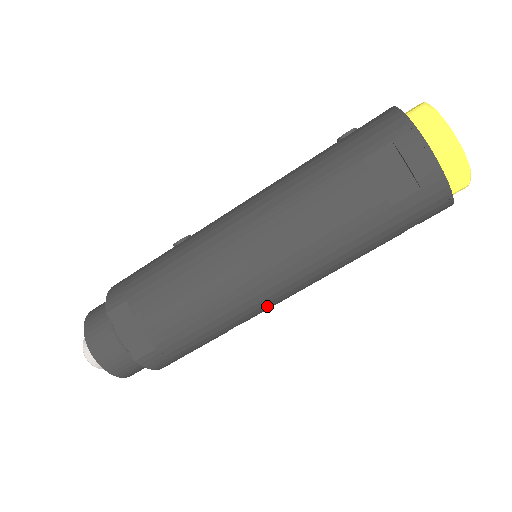
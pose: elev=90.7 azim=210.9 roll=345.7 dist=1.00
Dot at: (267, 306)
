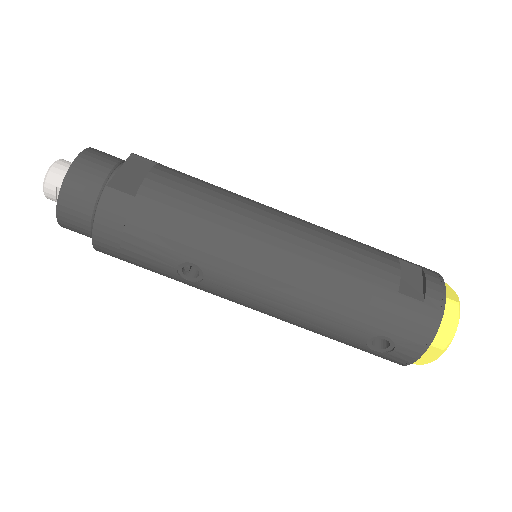
Dot at: (240, 273)
